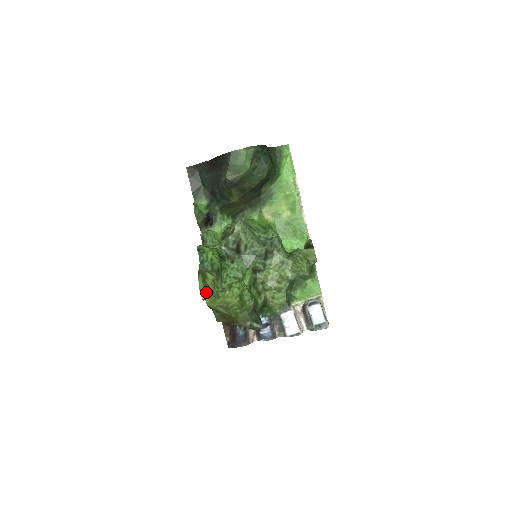
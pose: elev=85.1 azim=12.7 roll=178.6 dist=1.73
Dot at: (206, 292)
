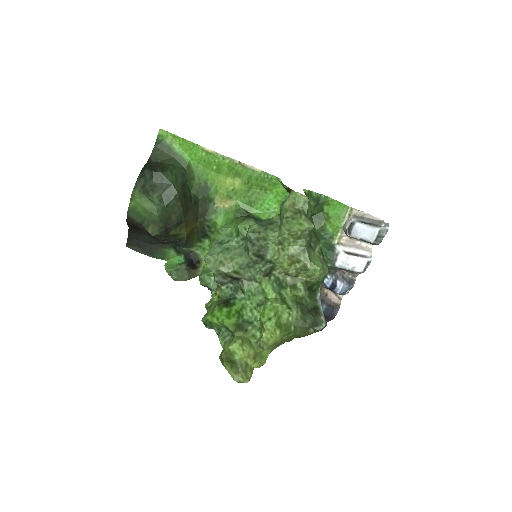
Dot at: (244, 372)
